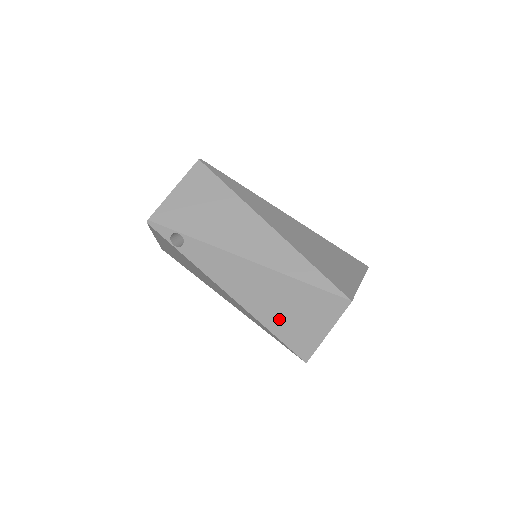
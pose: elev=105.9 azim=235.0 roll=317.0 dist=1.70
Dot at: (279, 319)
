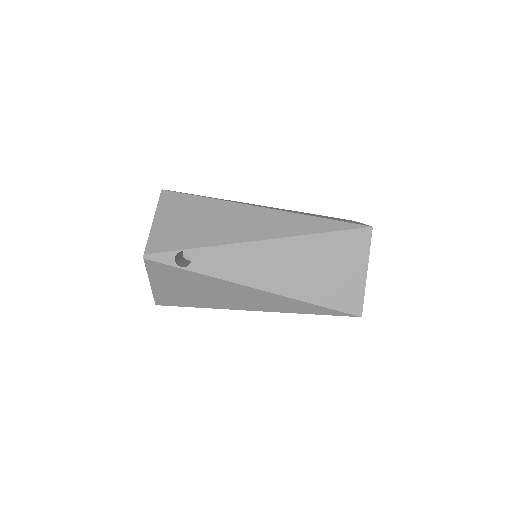
Dot at: (317, 285)
